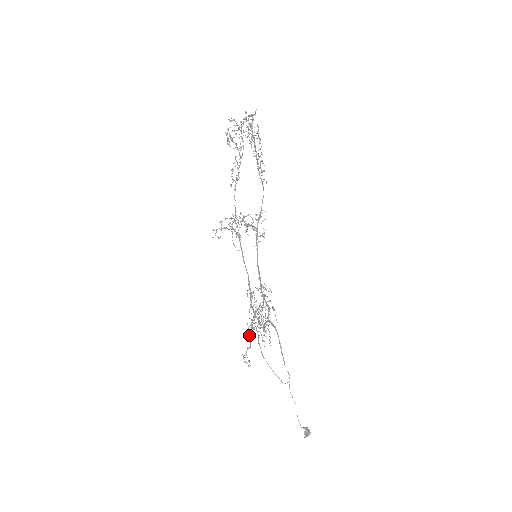
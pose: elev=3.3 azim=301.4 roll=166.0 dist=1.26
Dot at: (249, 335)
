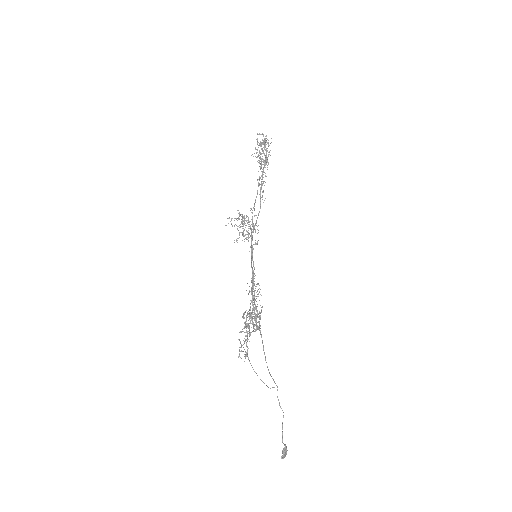
Dot at: (248, 326)
